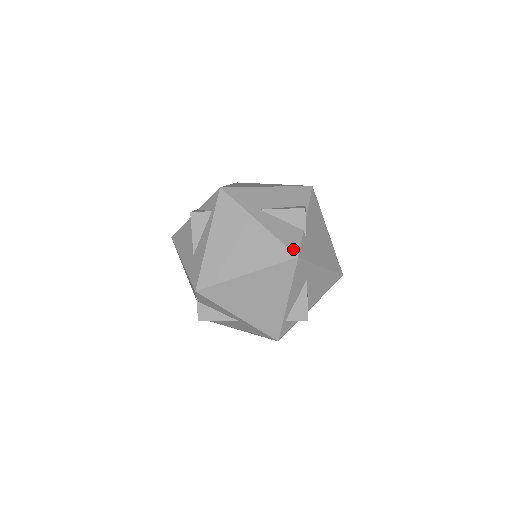
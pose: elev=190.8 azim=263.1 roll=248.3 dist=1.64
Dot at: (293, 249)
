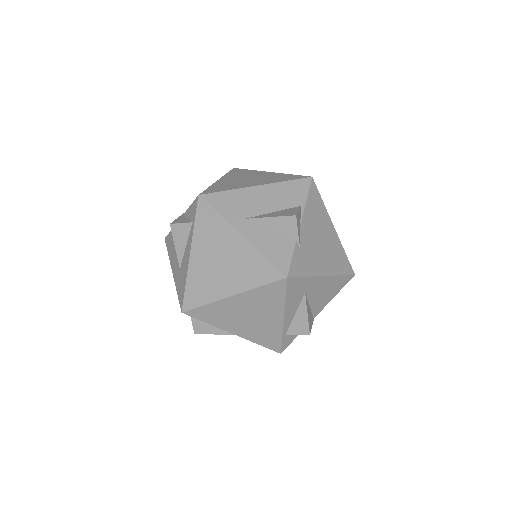
Dot at: (281, 267)
